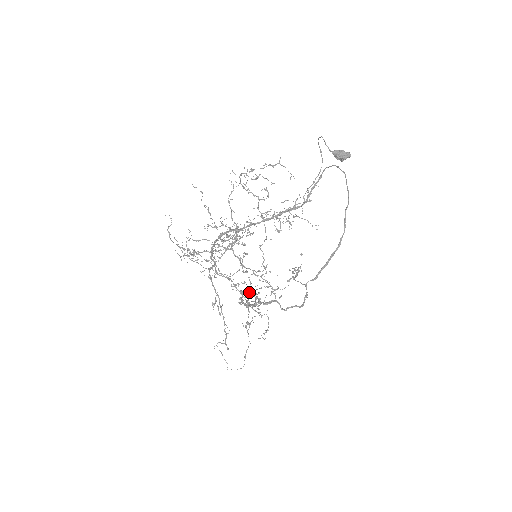
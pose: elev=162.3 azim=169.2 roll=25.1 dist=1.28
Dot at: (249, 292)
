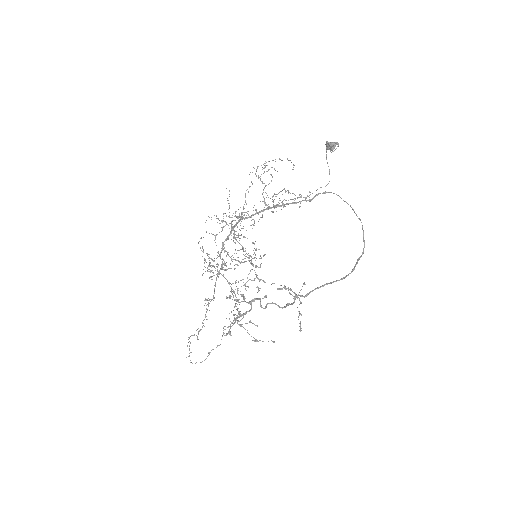
Dot at: (253, 340)
